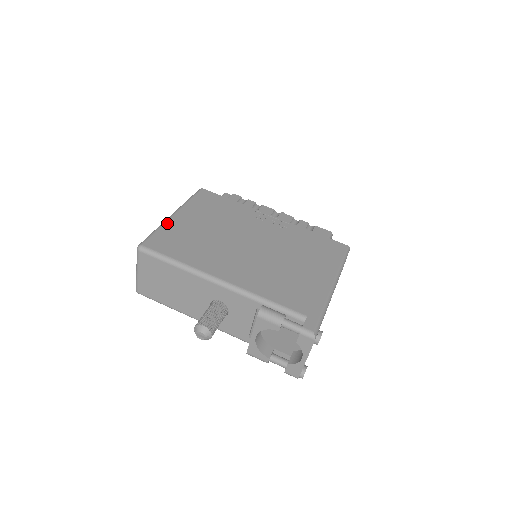
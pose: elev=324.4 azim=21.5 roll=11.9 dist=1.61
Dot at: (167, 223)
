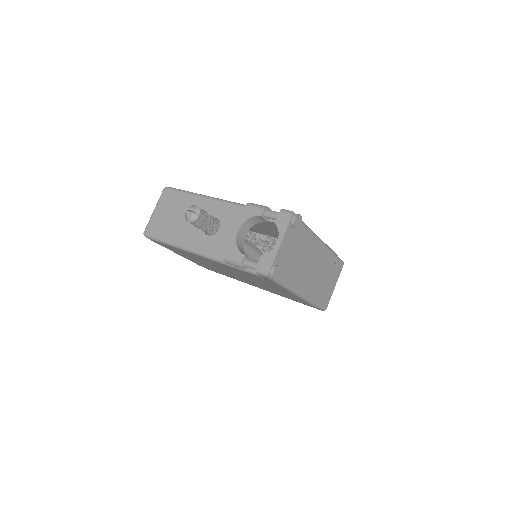
Dot at: occluded
